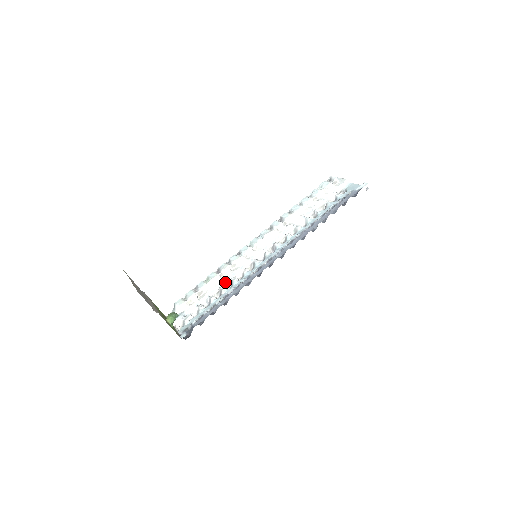
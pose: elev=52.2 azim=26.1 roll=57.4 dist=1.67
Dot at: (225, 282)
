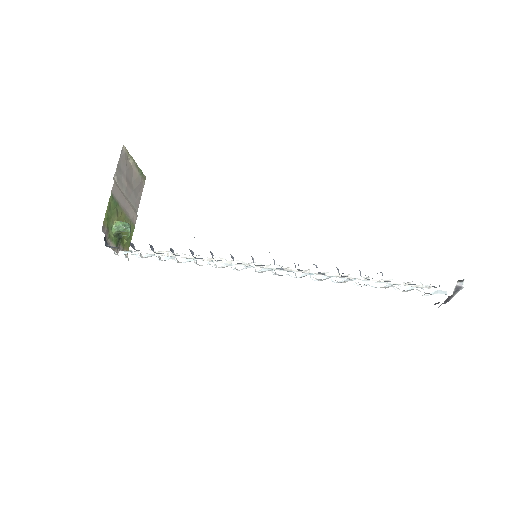
Dot at: (204, 264)
